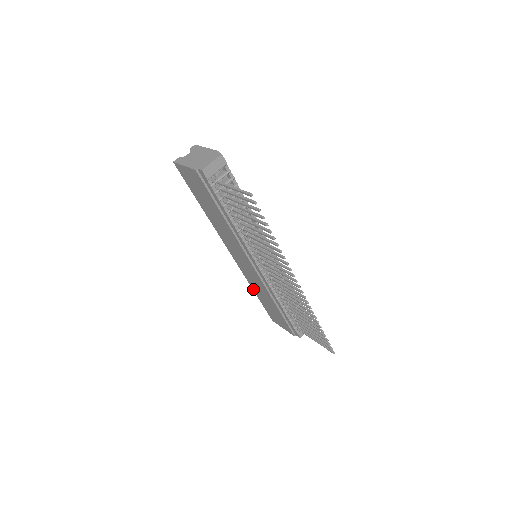
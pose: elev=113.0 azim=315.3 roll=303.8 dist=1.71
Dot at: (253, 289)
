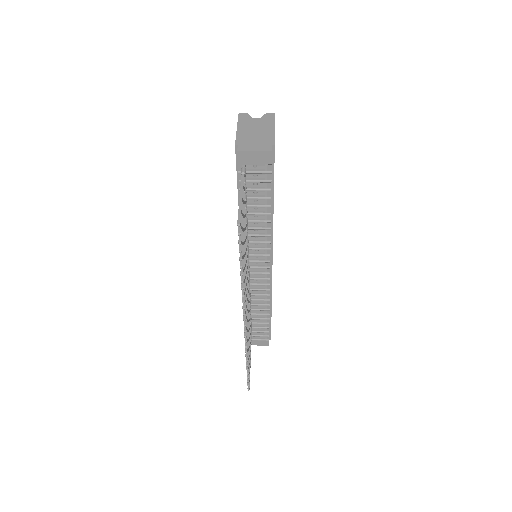
Dot at: occluded
